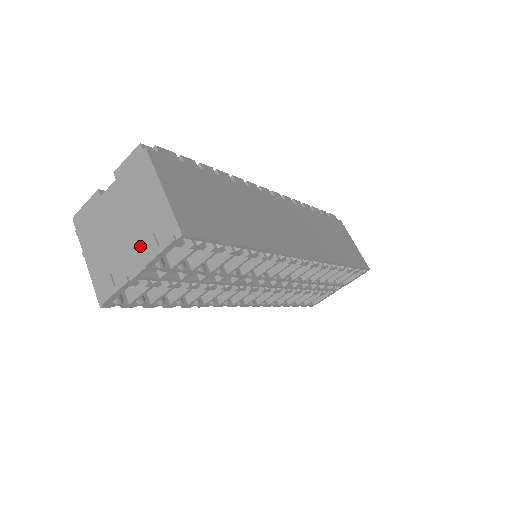
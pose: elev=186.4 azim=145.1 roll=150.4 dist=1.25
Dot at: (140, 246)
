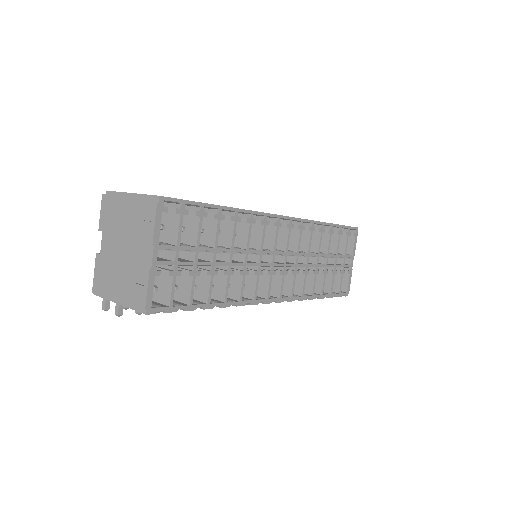
Dot at: (142, 240)
